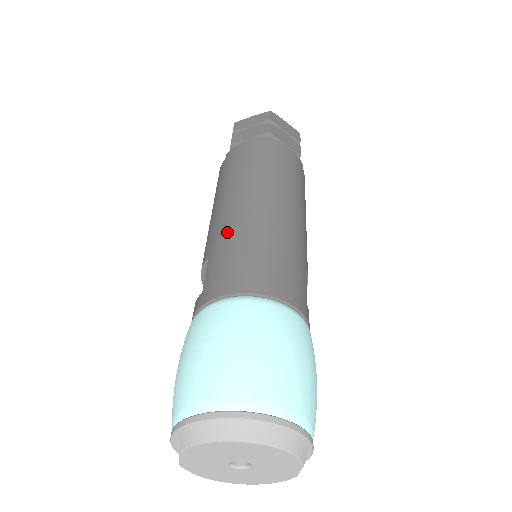
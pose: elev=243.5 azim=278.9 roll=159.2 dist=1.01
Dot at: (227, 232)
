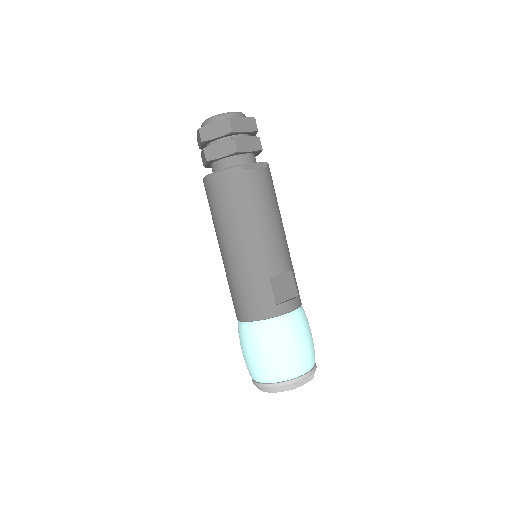
Dot at: occluded
